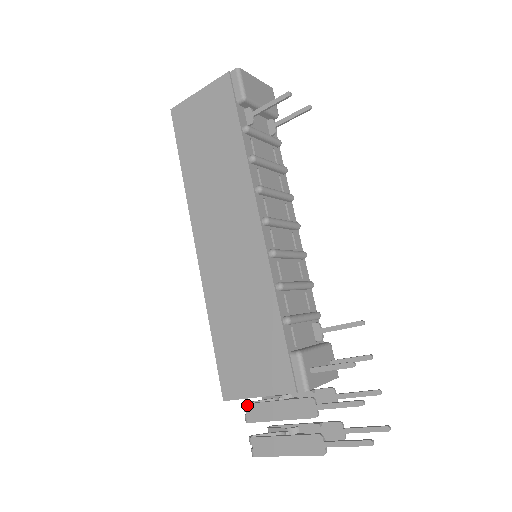
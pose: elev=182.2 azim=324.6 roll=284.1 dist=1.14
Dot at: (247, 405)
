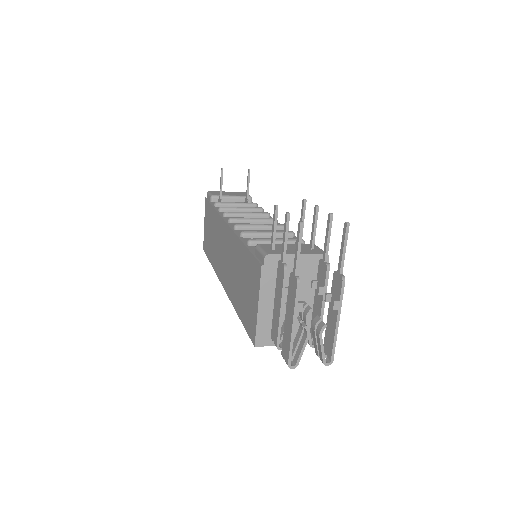
Dot at: (271, 334)
